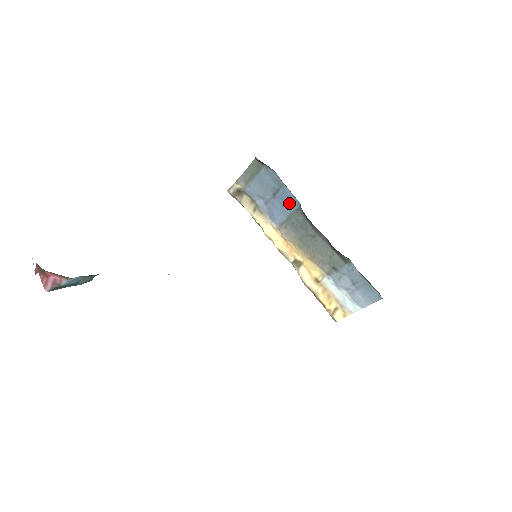
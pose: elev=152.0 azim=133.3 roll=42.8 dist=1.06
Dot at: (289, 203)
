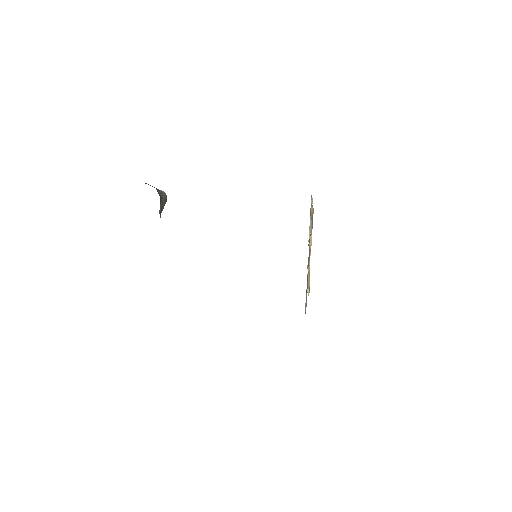
Dot at: occluded
